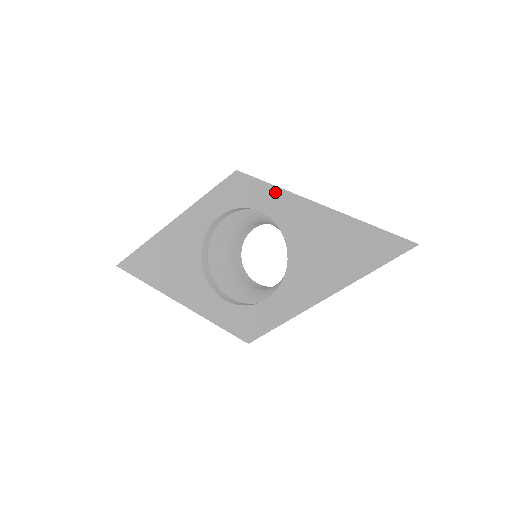
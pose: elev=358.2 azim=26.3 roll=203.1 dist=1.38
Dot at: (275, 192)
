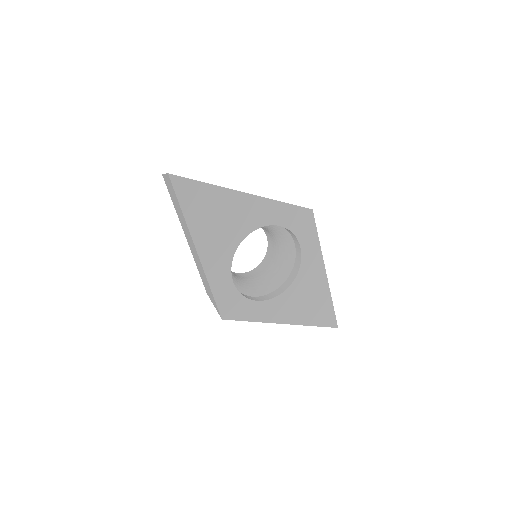
Dot at: (317, 245)
